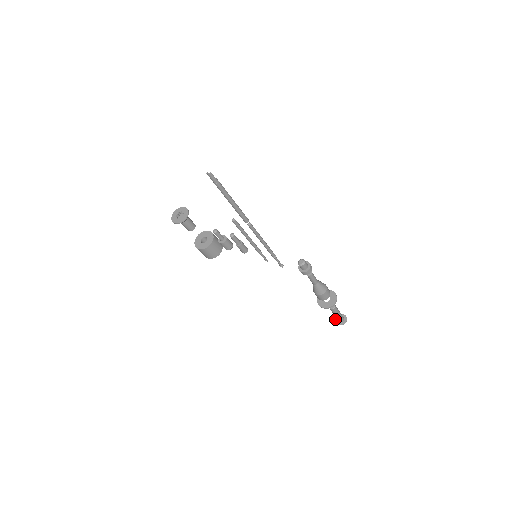
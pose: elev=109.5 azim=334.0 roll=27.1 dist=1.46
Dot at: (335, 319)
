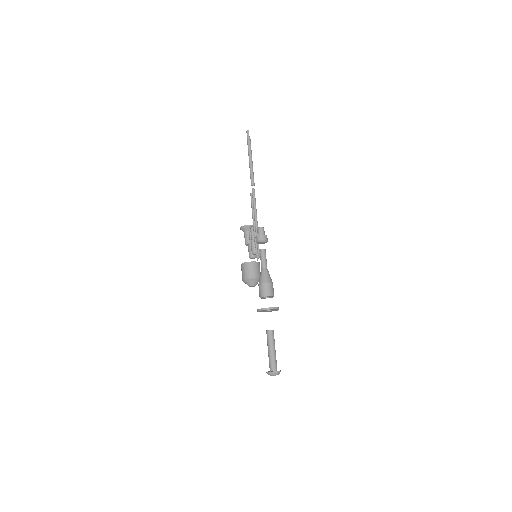
Dot at: occluded
